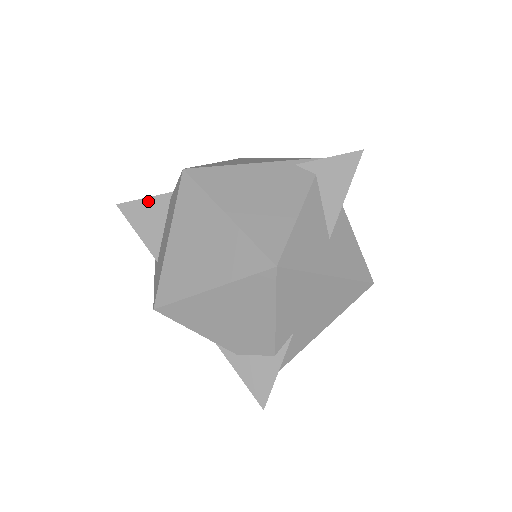
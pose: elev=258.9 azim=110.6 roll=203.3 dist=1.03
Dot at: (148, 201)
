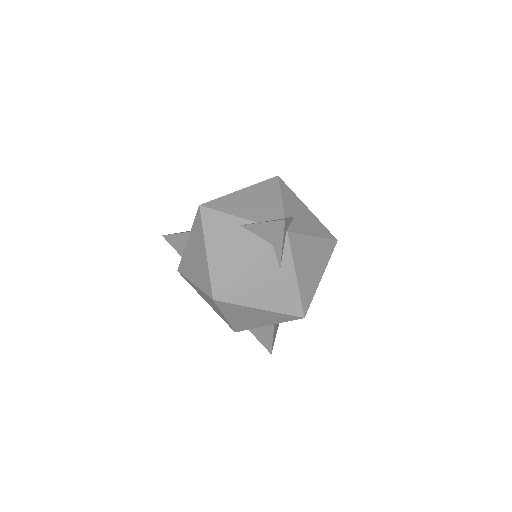
Dot at: occluded
